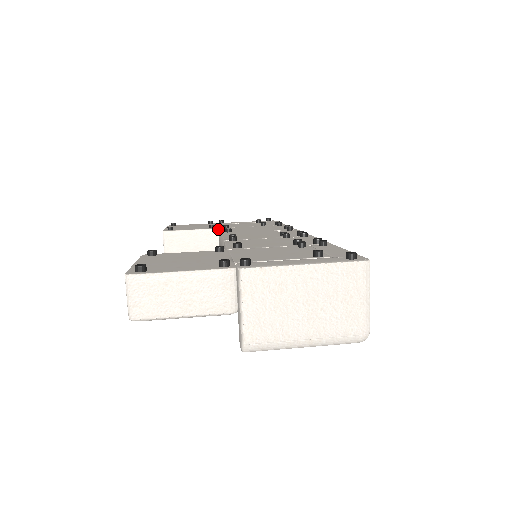
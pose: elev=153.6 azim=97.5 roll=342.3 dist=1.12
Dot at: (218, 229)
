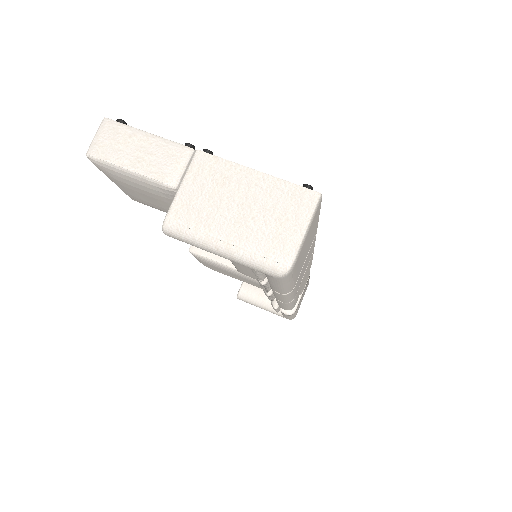
Dot at: occluded
